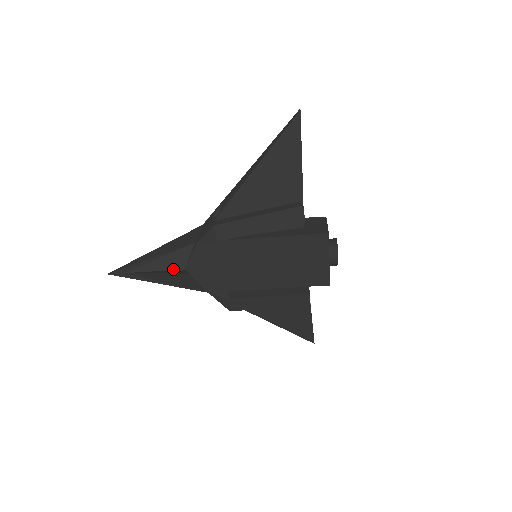
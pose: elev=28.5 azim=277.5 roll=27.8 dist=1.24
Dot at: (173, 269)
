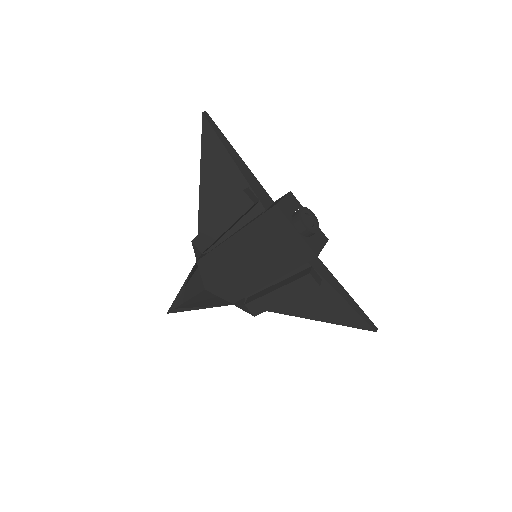
Dot at: (199, 292)
